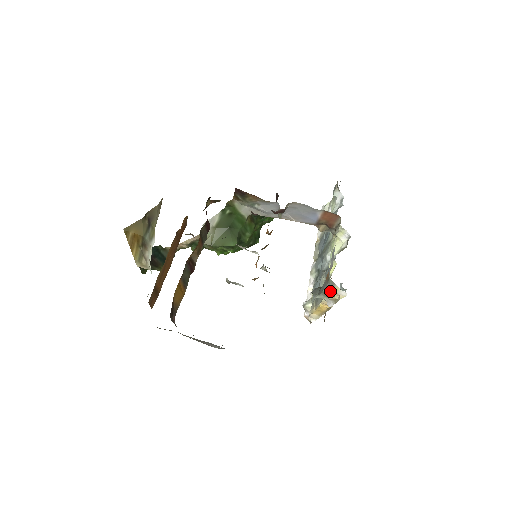
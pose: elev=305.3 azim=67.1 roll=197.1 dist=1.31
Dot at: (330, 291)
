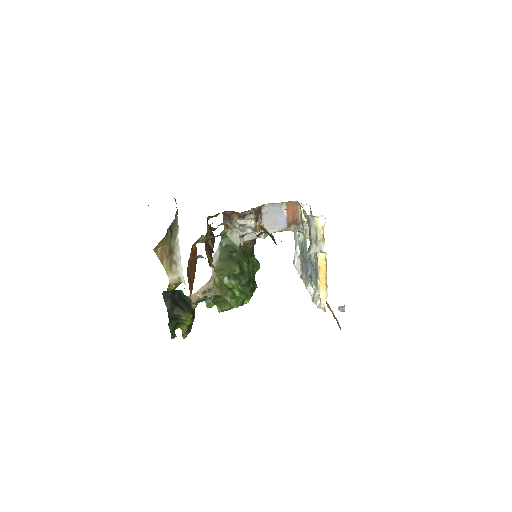
Dot at: (315, 231)
